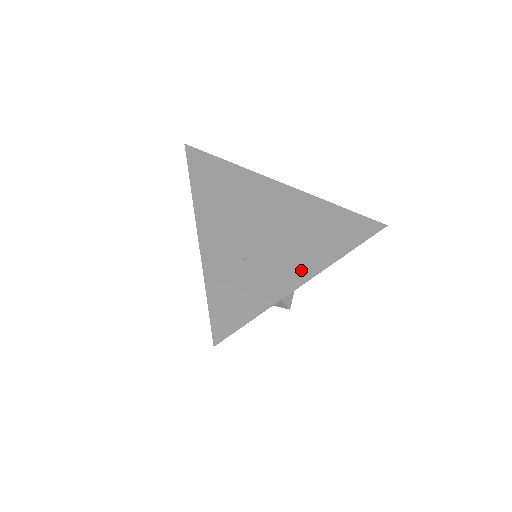
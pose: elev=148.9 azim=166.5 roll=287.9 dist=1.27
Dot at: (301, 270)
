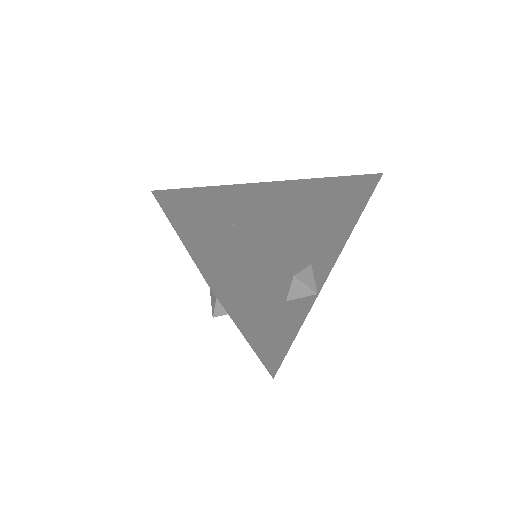
Dot at: (299, 216)
